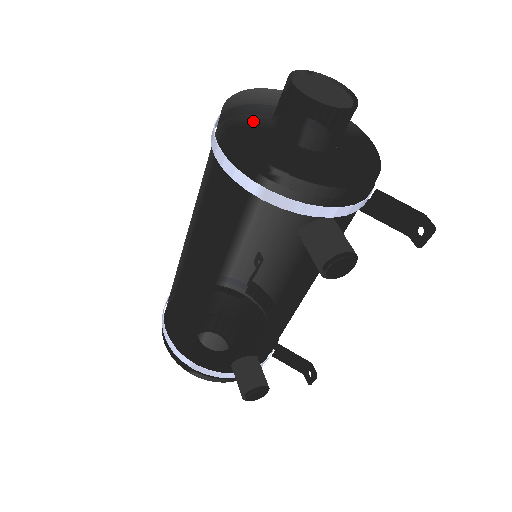
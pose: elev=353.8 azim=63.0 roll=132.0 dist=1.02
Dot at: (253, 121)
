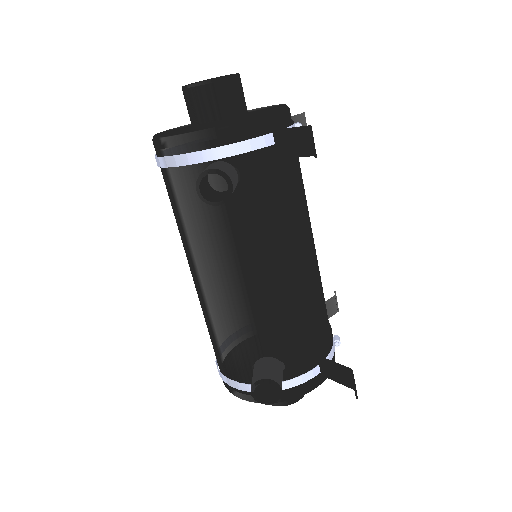
Dot at: occluded
